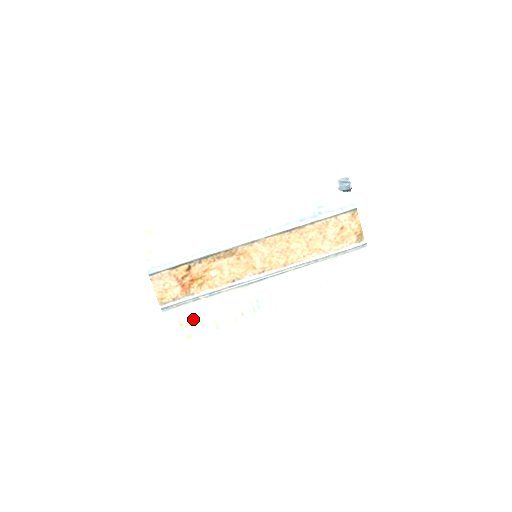
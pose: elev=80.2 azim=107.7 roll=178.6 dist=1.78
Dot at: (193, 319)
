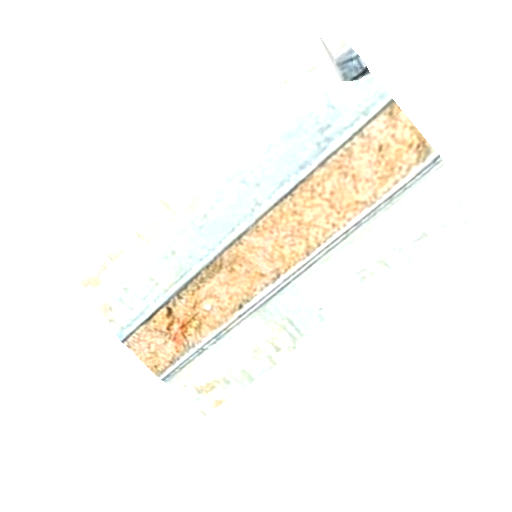
Dot at: (211, 379)
